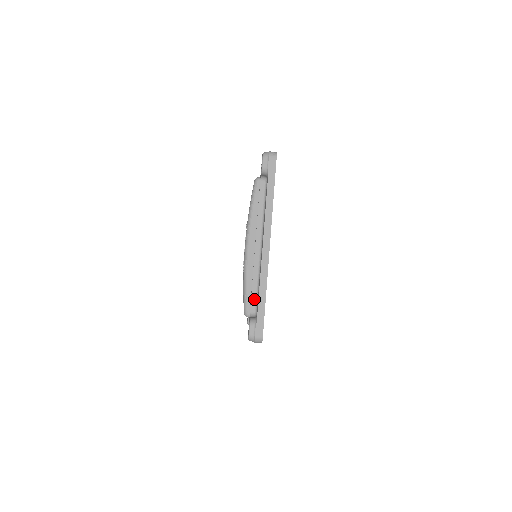
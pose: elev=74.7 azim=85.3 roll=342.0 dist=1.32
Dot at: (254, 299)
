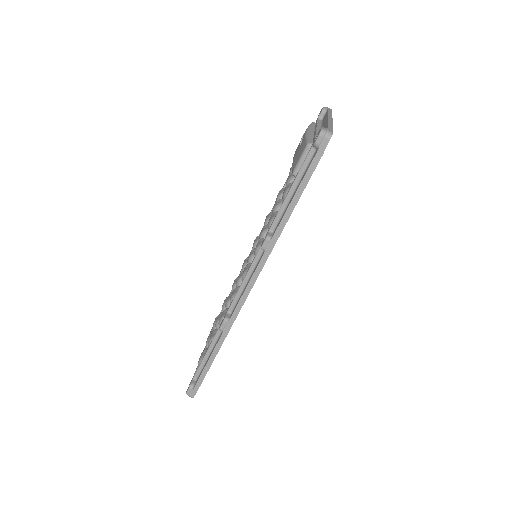
Dot at: occluded
